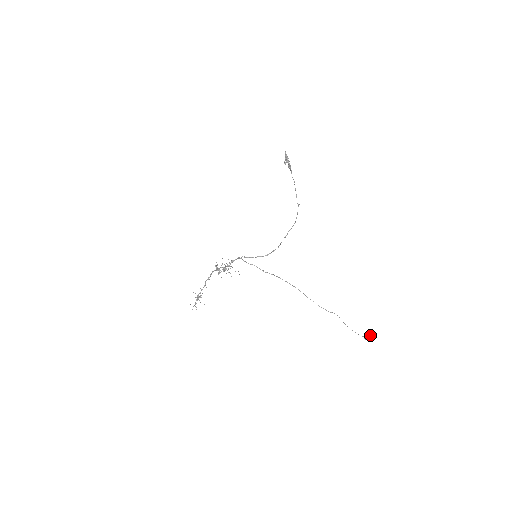
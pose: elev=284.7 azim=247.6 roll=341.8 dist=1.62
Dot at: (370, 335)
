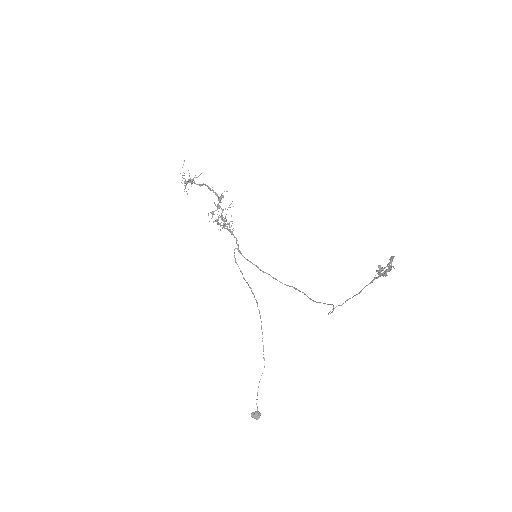
Dot at: (258, 417)
